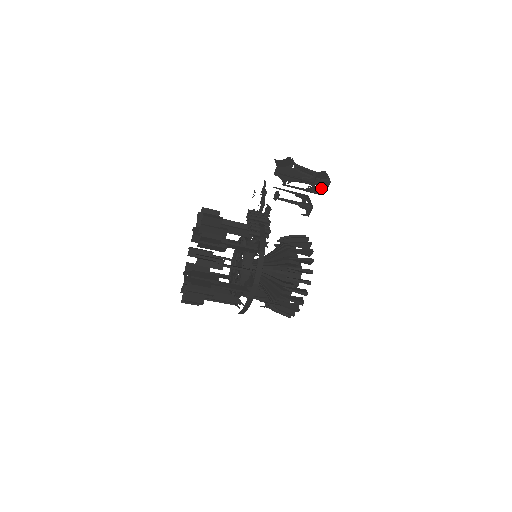
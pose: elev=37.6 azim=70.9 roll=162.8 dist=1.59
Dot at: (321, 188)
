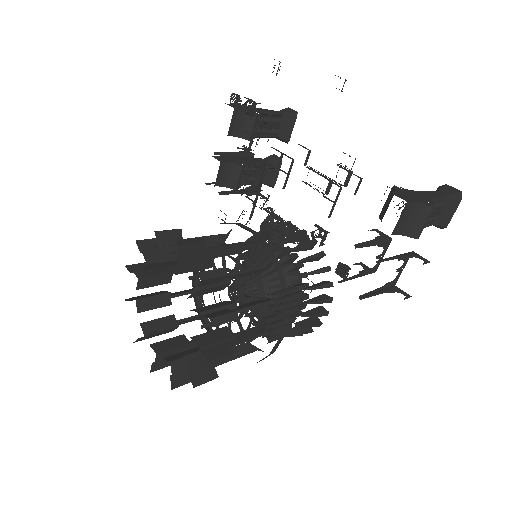
Dot at: (405, 292)
